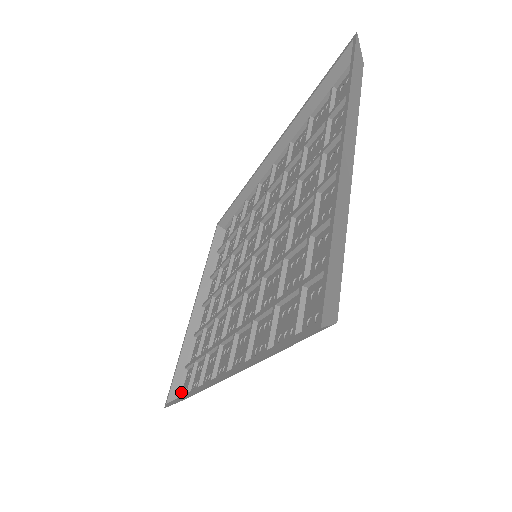
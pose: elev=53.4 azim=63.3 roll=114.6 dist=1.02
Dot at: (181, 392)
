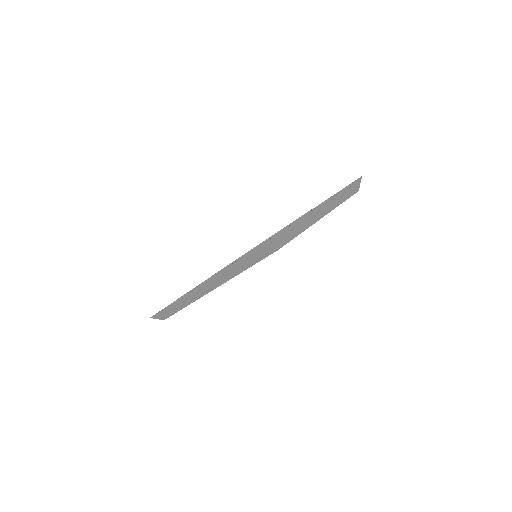
Dot at: occluded
